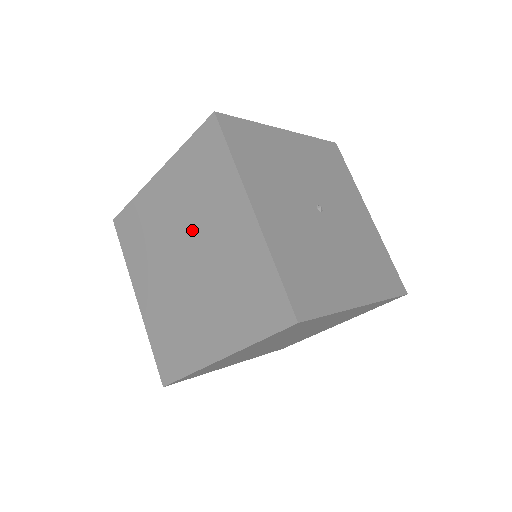
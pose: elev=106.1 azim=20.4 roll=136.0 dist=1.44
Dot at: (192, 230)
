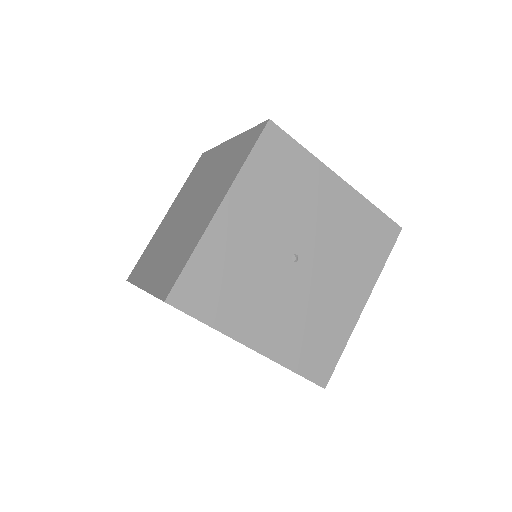
Dot at: occluded
